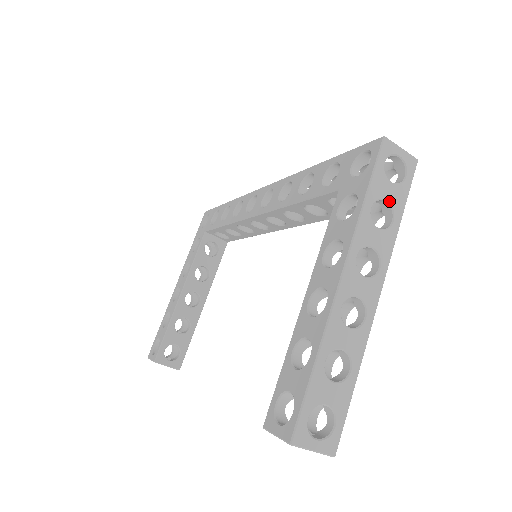
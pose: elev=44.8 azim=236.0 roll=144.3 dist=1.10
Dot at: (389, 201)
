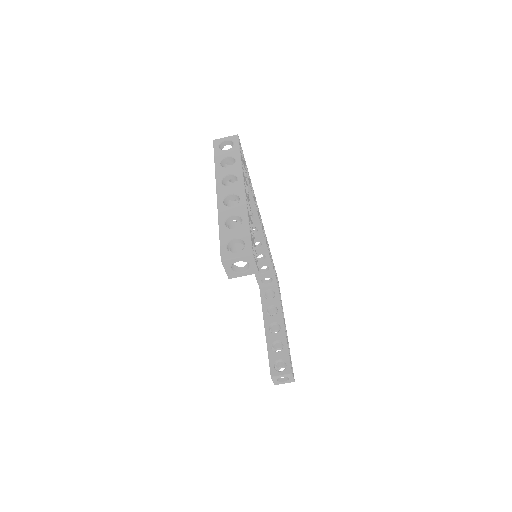
Dot at: (229, 156)
